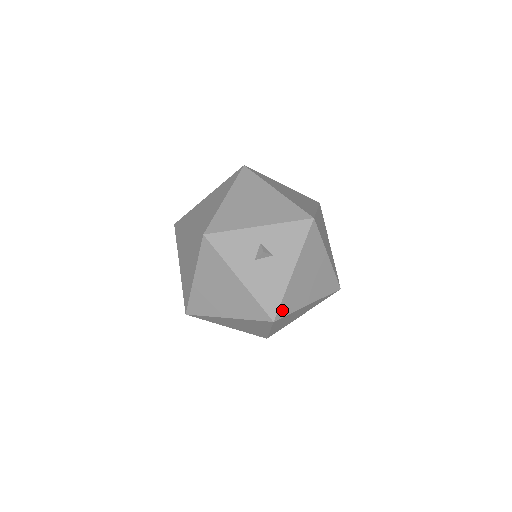
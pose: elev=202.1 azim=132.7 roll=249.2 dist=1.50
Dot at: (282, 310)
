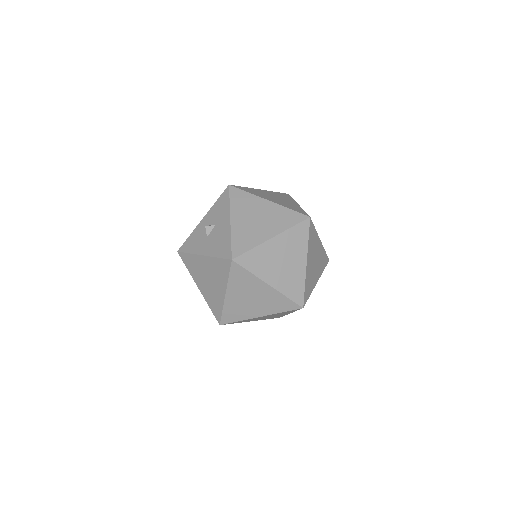
Dot at: (237, 250)
